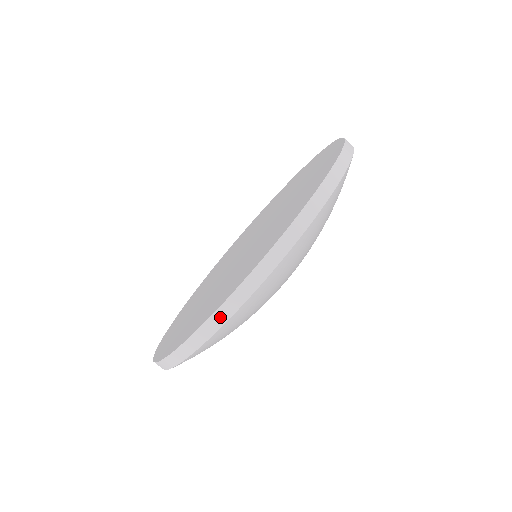
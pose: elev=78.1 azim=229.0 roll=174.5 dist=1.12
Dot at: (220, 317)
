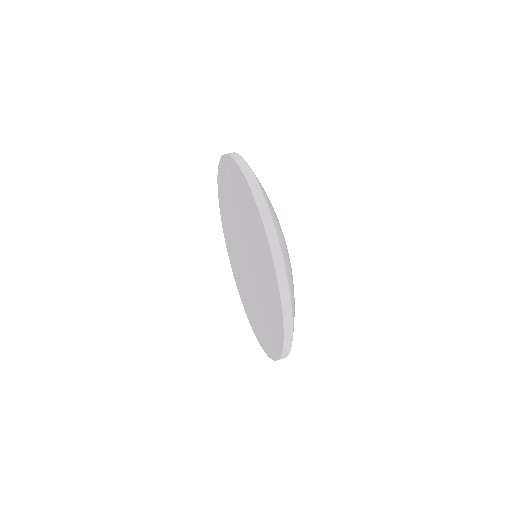
Dot at: (271, 232)
